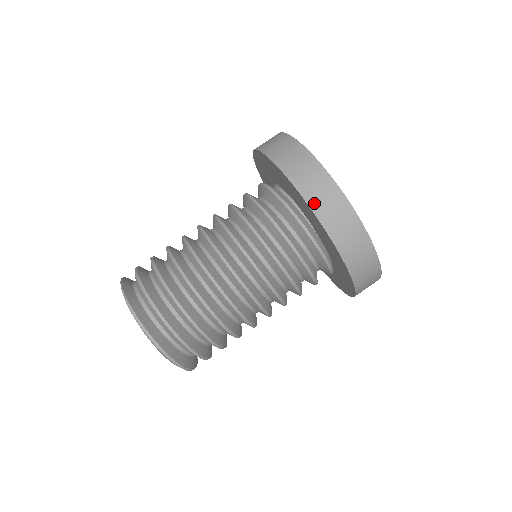
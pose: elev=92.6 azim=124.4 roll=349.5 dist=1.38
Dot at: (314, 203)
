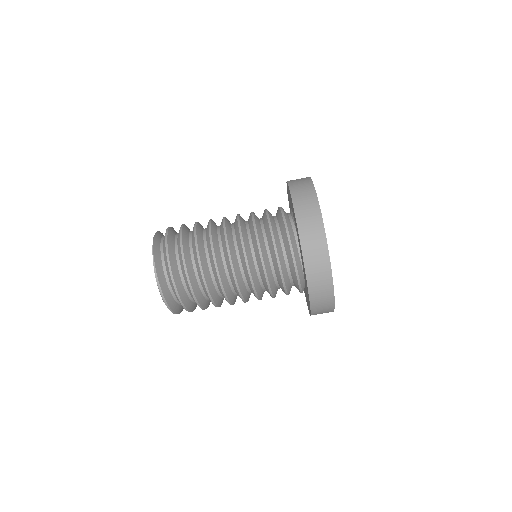
Dot at: (310, 275)
